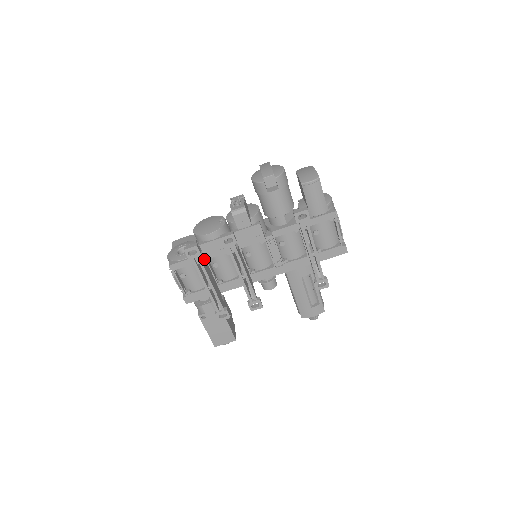
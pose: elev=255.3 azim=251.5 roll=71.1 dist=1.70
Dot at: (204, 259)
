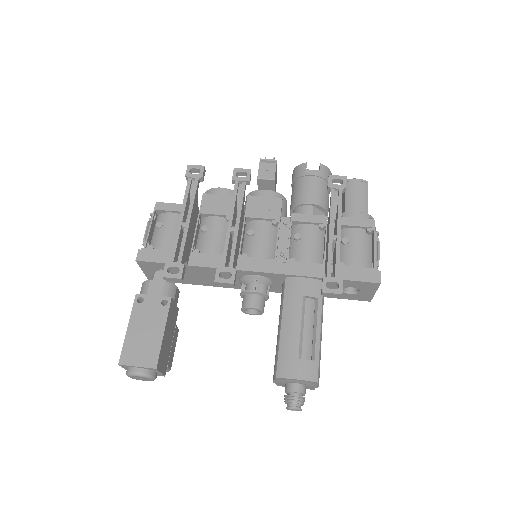
Dot at: (198, 207)
